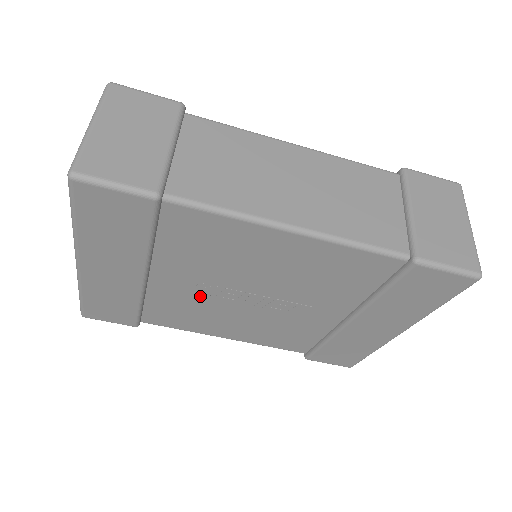
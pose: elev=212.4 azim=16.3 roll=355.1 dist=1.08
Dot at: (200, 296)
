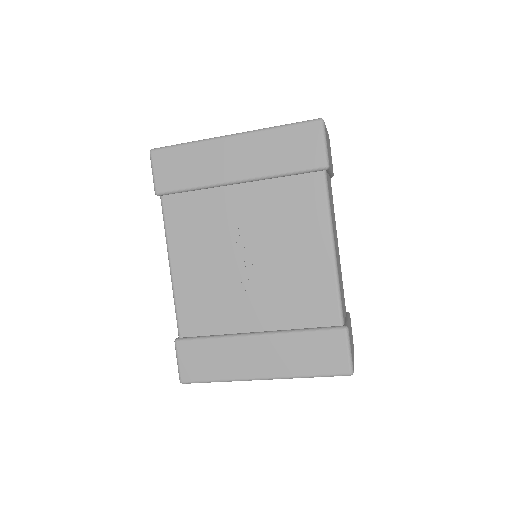
Dot at: (229, 225)
